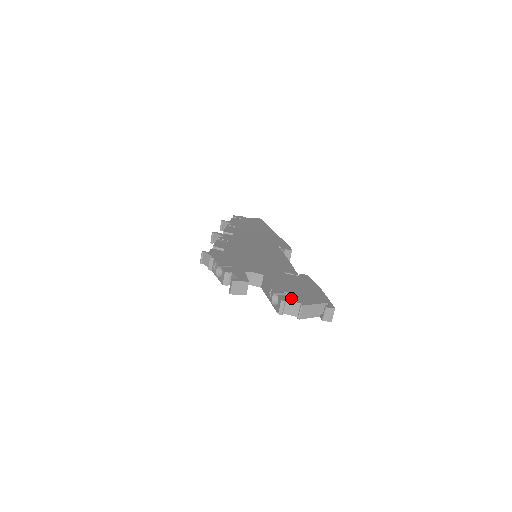
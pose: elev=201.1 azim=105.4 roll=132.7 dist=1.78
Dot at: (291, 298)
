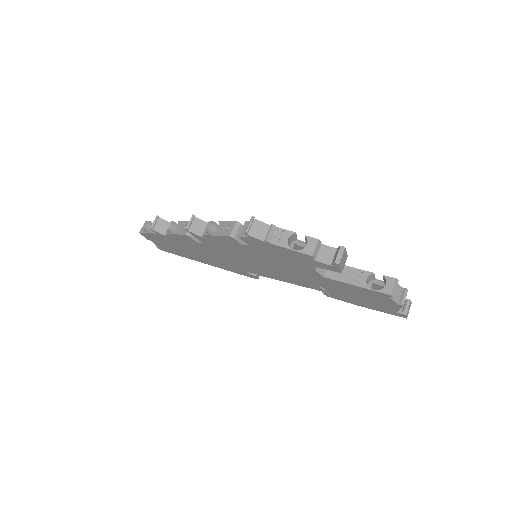
Dot at: occluded
